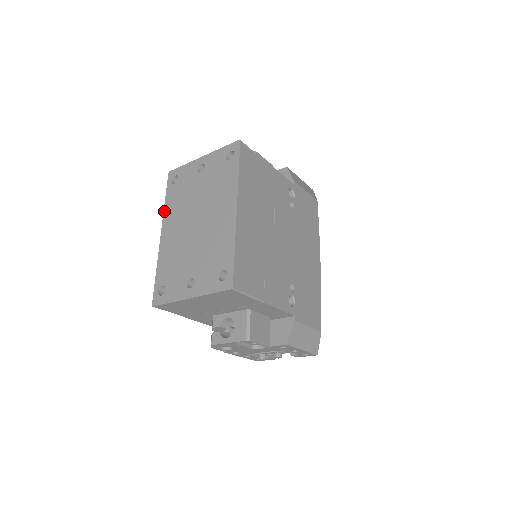
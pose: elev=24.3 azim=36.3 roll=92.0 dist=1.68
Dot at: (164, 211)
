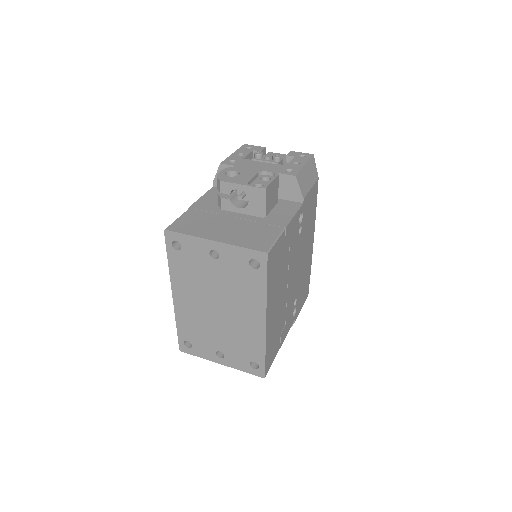
Dot at: (170, 274)
